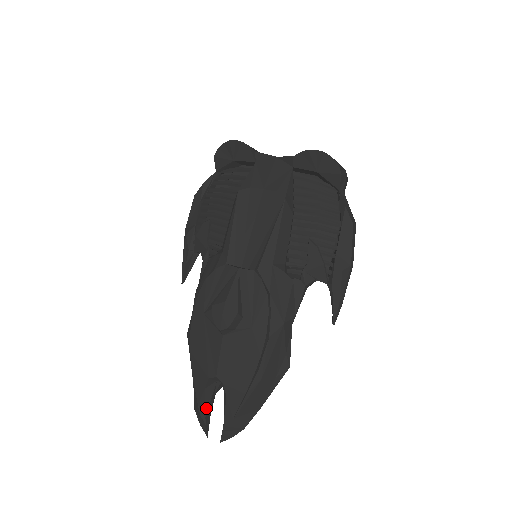
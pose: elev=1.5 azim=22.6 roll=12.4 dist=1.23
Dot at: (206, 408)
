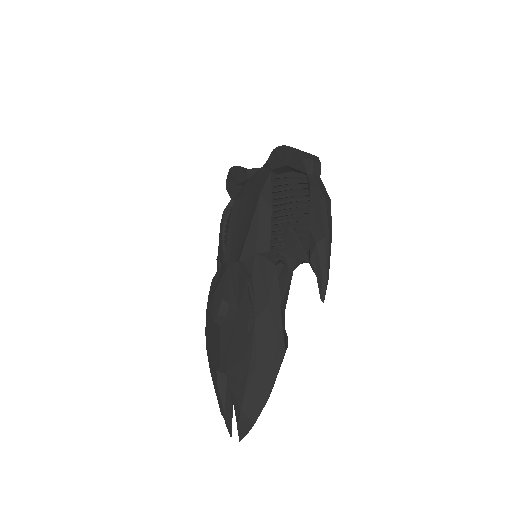
Dot at: (223, 404)
